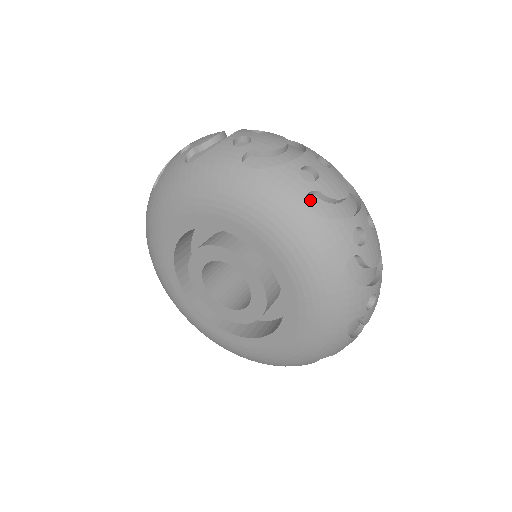
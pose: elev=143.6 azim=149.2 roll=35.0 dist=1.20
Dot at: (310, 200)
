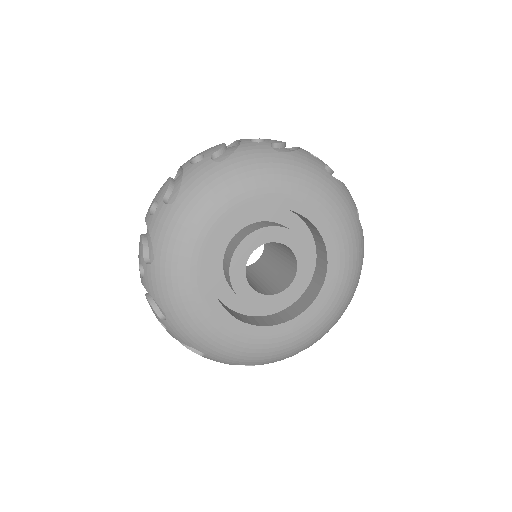
Dot at: occluded
